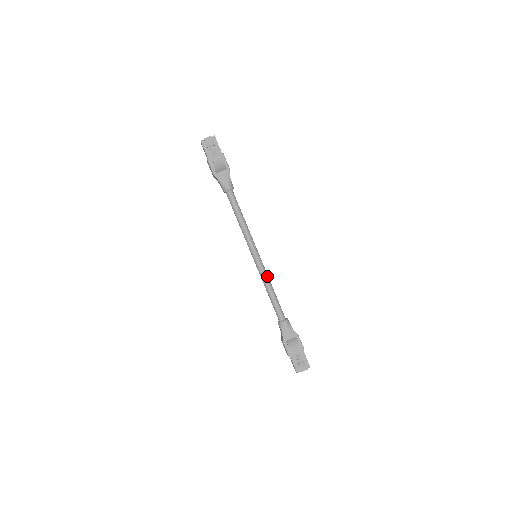
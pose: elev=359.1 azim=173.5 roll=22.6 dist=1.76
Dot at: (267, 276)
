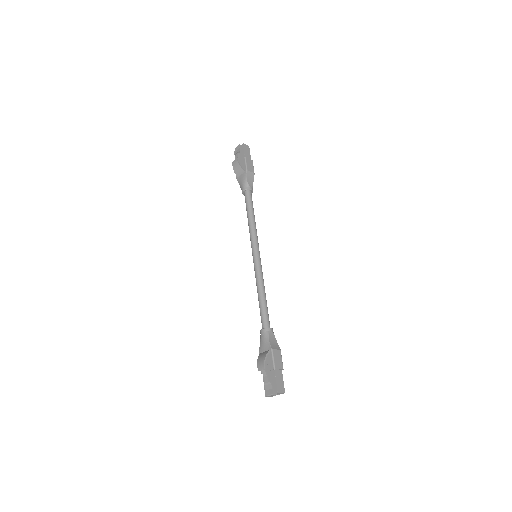
Dot at: (259, 277)
